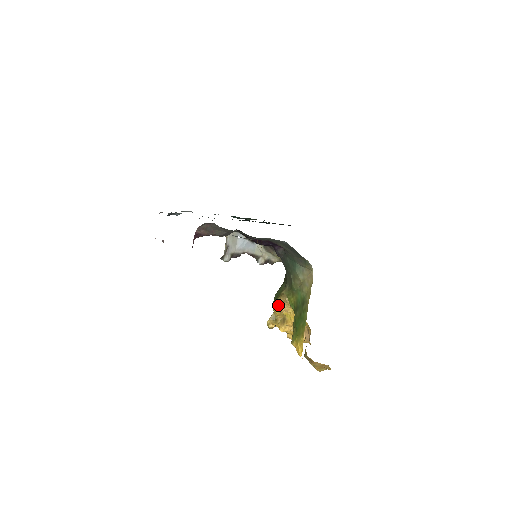
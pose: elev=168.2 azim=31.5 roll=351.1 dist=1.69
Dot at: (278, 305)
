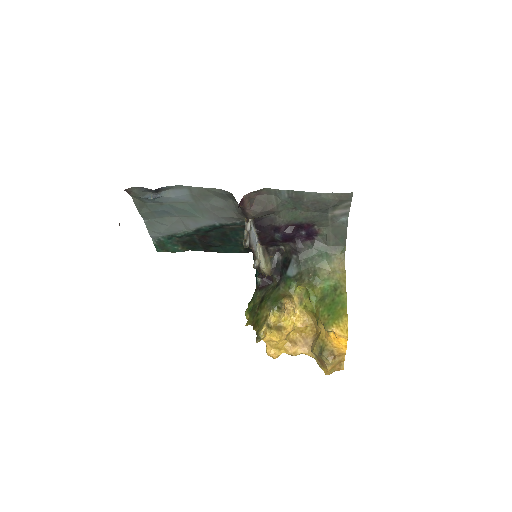
Dot at: (283, 306)
